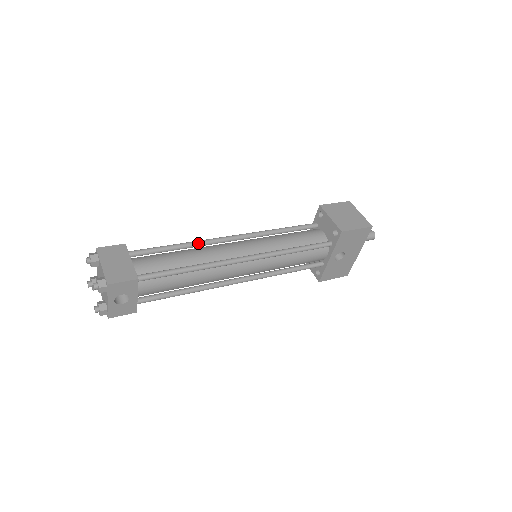
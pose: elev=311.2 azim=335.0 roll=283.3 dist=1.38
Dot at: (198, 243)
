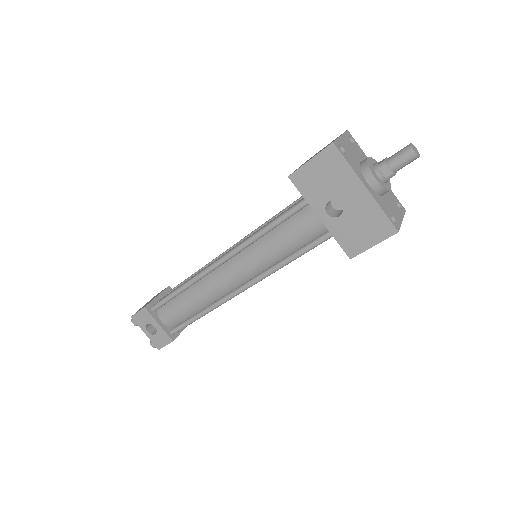
Dot at: (207, 264)
